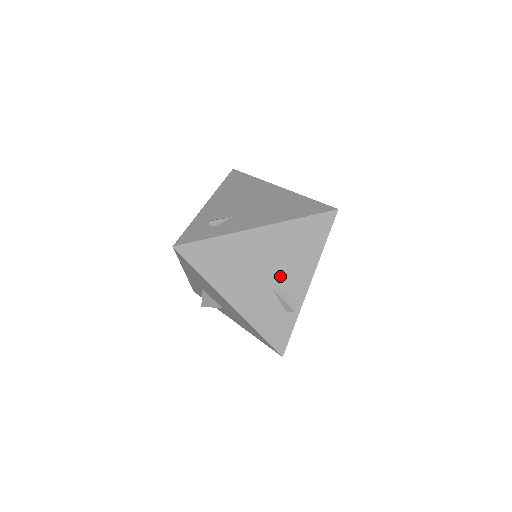
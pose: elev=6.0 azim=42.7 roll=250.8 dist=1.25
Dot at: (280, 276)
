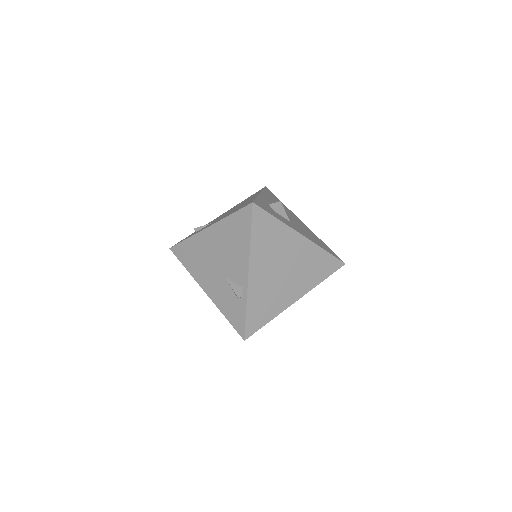
Dot at: (228, 267)
